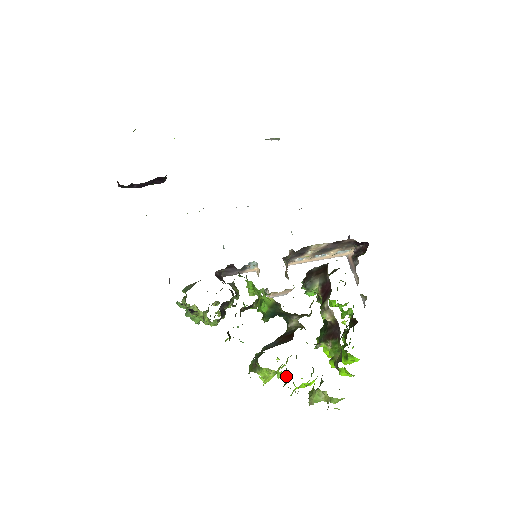
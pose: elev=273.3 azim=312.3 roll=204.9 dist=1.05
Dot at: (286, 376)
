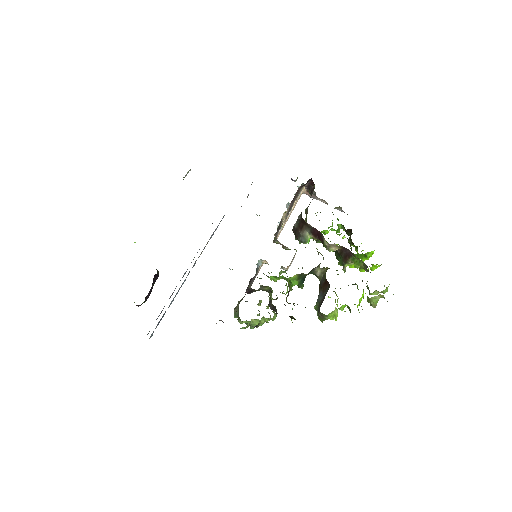
Dot at: occluded
